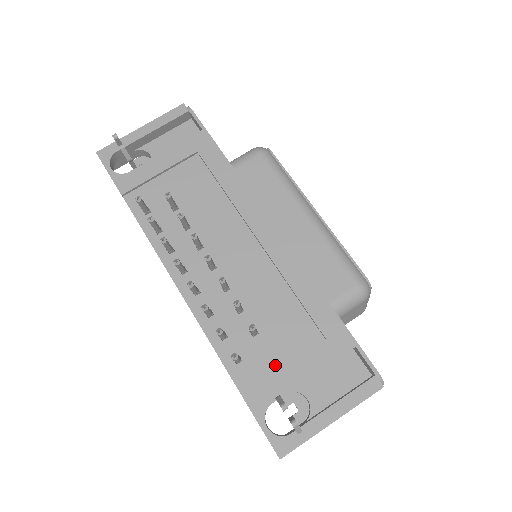
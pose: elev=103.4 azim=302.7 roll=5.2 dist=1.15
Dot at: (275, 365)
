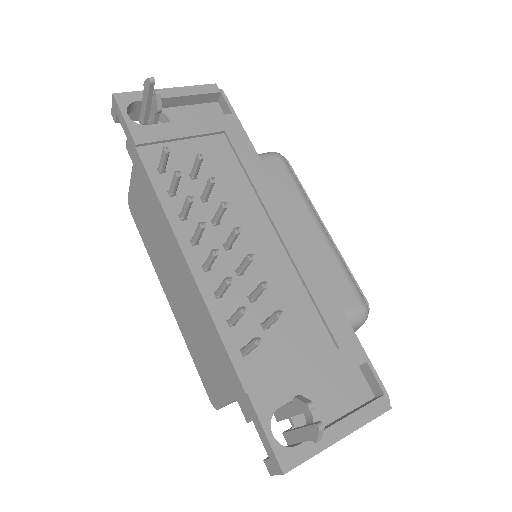
Dot at: (285, 365)
